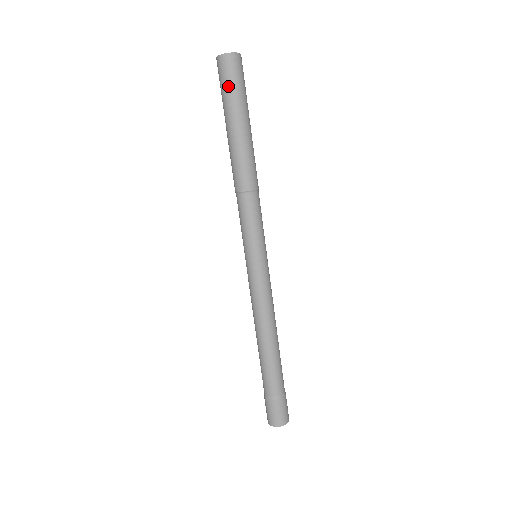
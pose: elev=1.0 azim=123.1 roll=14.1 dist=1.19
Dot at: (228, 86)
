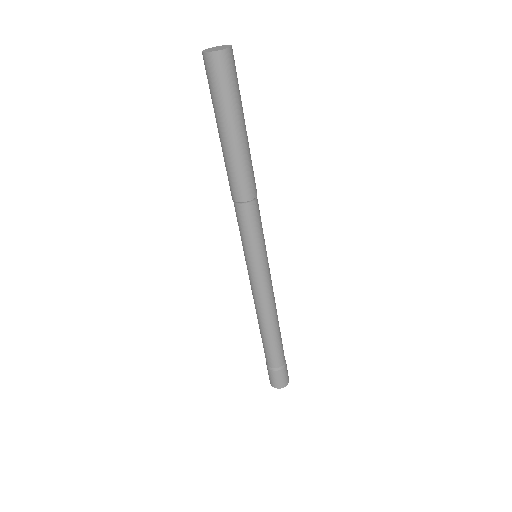
Dot at: (220, 90)
